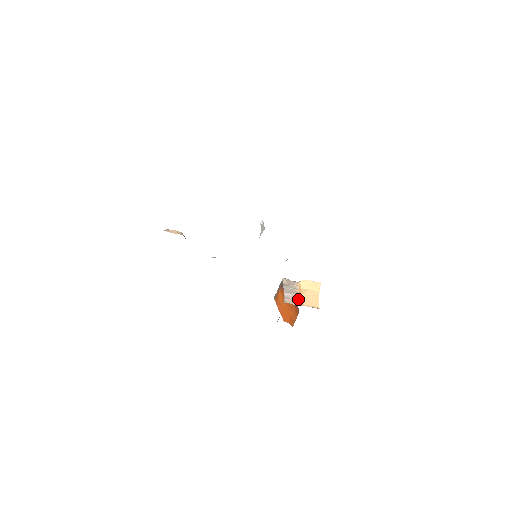
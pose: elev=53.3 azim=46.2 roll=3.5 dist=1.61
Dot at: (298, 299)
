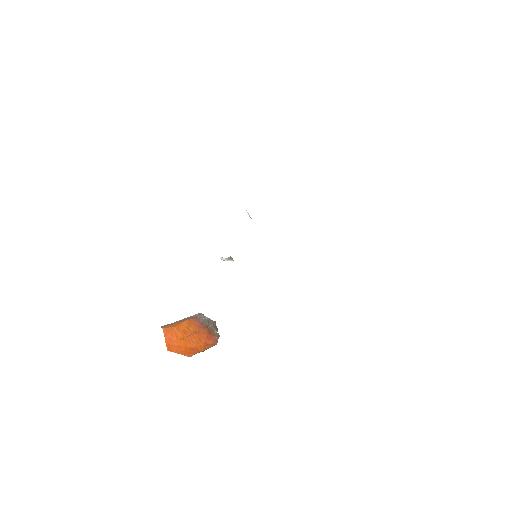
Dot at: occluded
